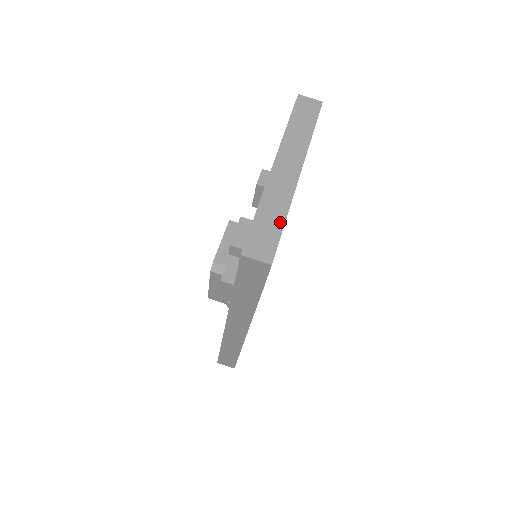
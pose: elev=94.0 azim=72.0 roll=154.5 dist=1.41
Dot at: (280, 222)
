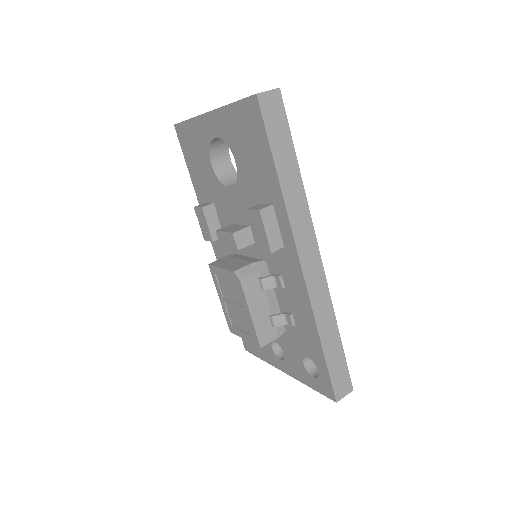
Dot at: occluded
